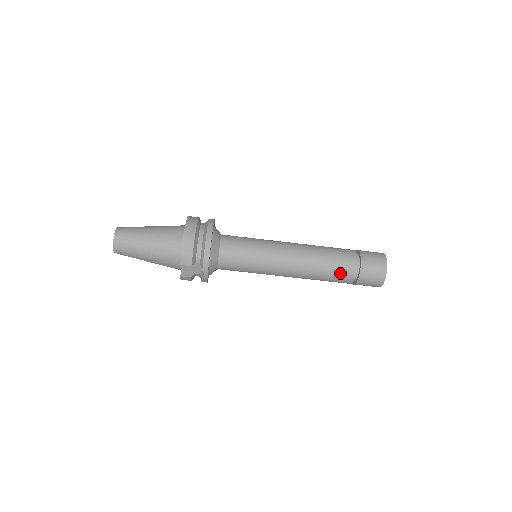
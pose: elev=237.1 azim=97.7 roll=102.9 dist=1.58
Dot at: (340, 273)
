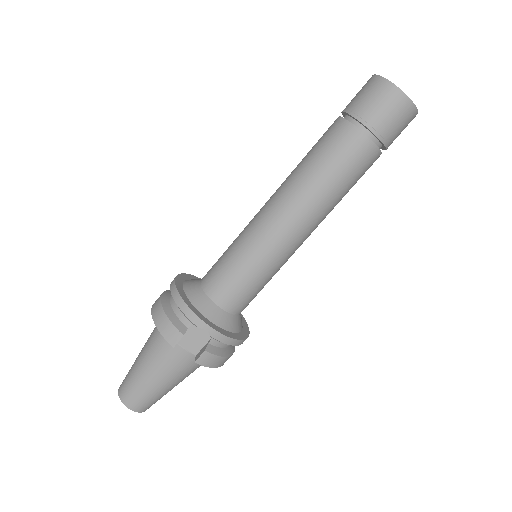
Dot at: (340, 151)
